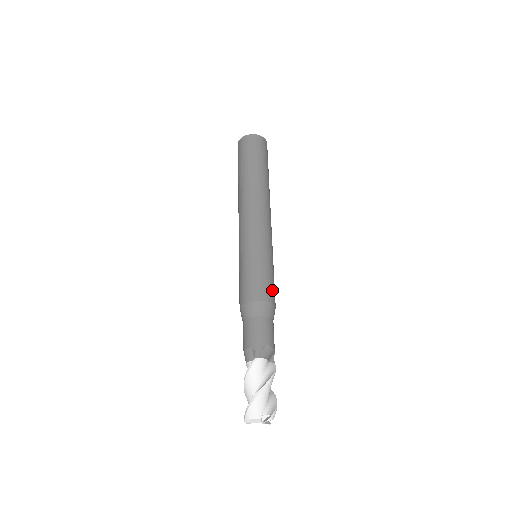
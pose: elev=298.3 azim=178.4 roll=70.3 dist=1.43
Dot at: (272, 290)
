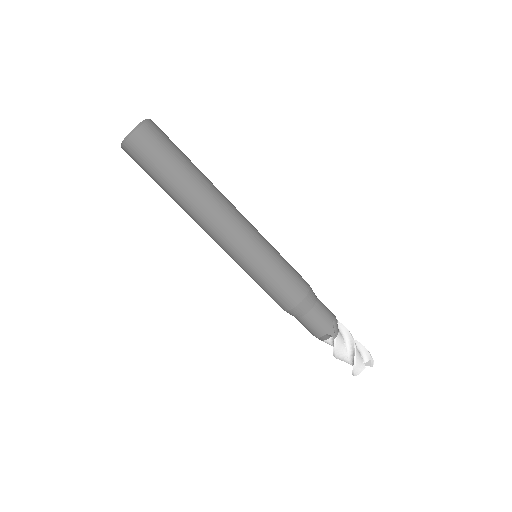
Dot at: (300, 278)
